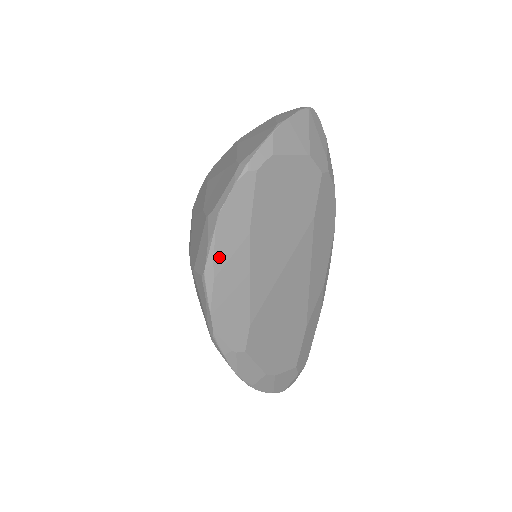
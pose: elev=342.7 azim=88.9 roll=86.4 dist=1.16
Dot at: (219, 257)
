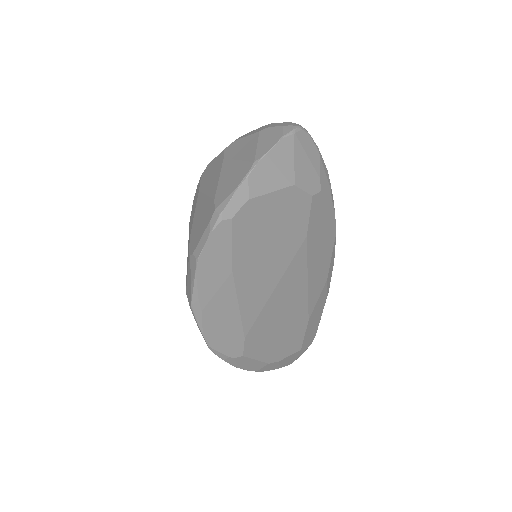
Dot at: (204, 294)
